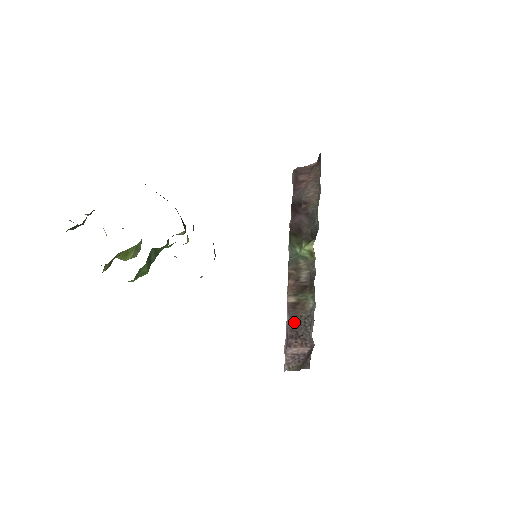
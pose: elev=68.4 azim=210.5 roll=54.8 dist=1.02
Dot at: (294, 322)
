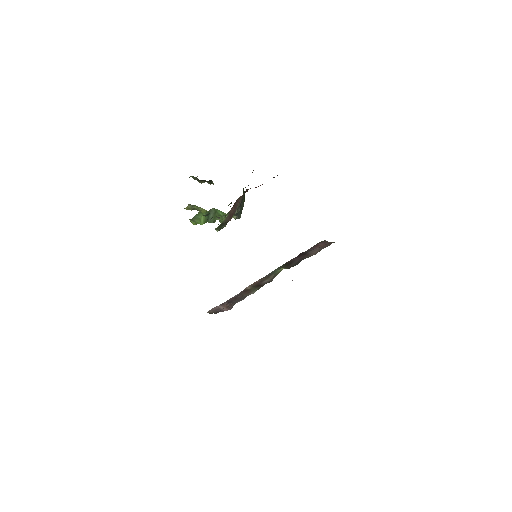
Dot at: (237, 296)
